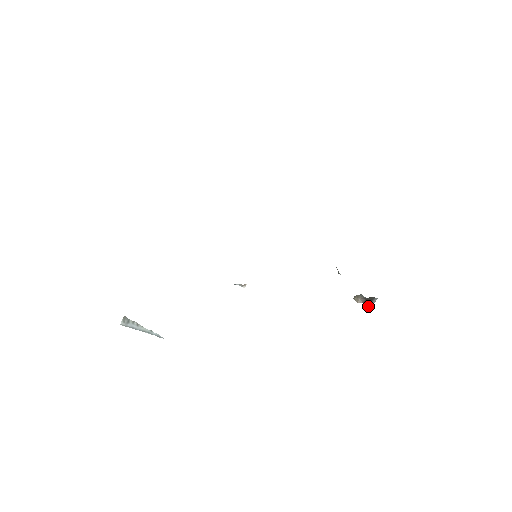
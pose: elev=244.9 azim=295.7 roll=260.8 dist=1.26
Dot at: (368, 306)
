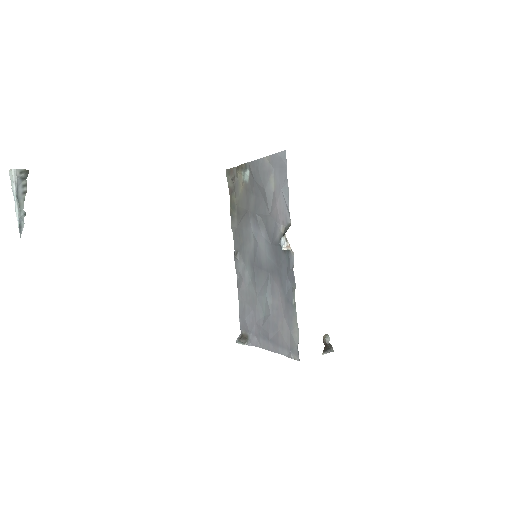
Dot at: (324, 351)
